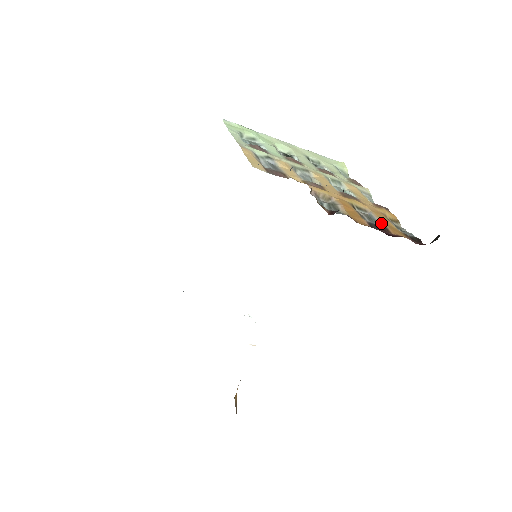
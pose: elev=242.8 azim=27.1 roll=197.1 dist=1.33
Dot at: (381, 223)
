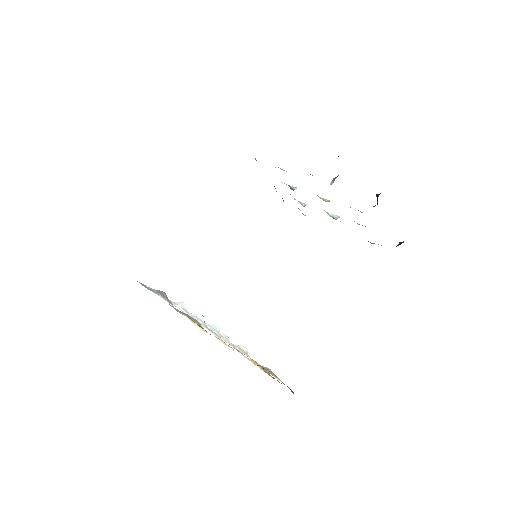
Dot at: occluded
